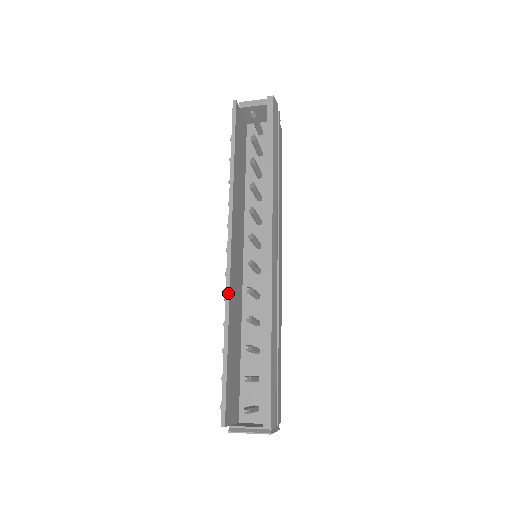
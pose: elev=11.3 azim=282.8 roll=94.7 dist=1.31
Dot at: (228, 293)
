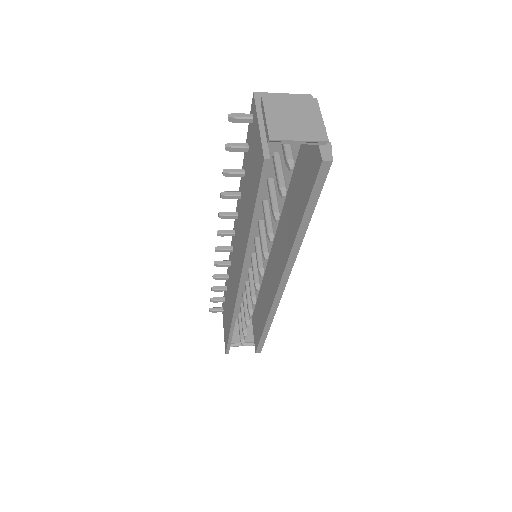
Dot at: (236, 311)
